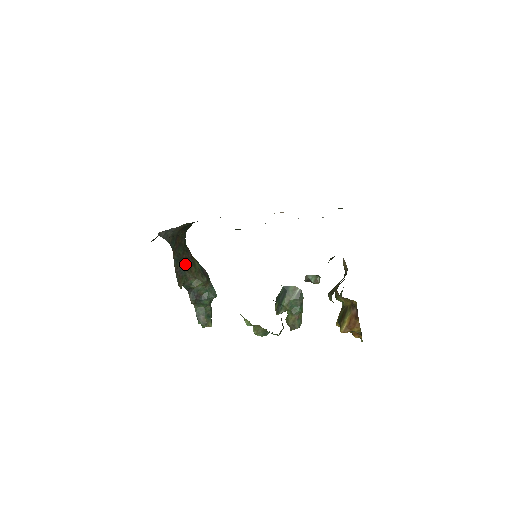
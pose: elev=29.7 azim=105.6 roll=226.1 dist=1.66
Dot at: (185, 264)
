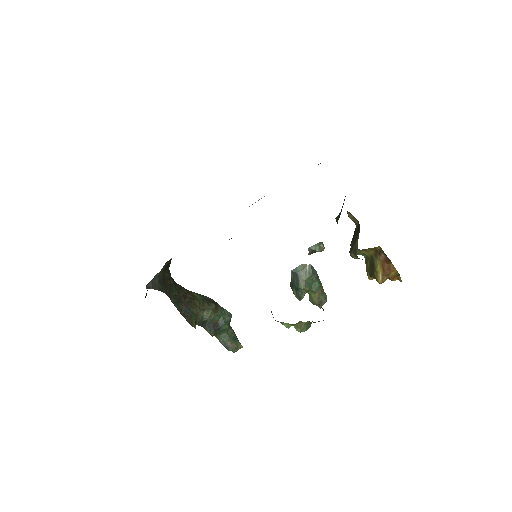
Dot at: (186, 302)
